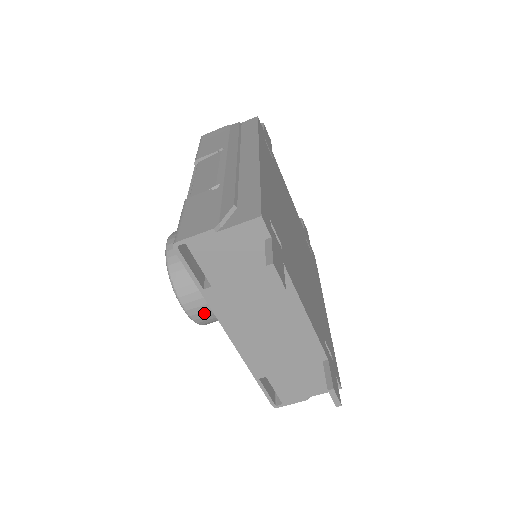
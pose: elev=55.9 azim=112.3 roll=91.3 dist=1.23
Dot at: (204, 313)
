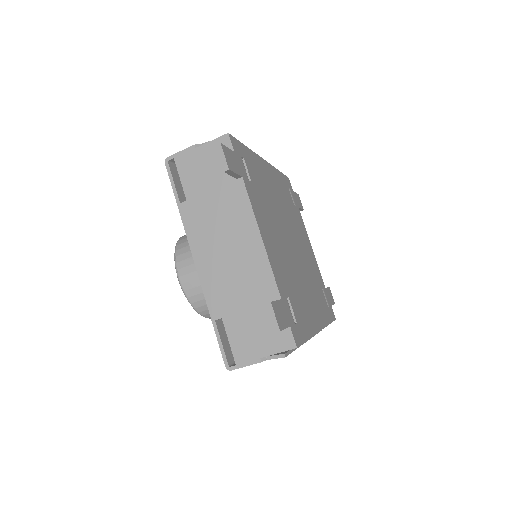
Dot at: (193, 282)
